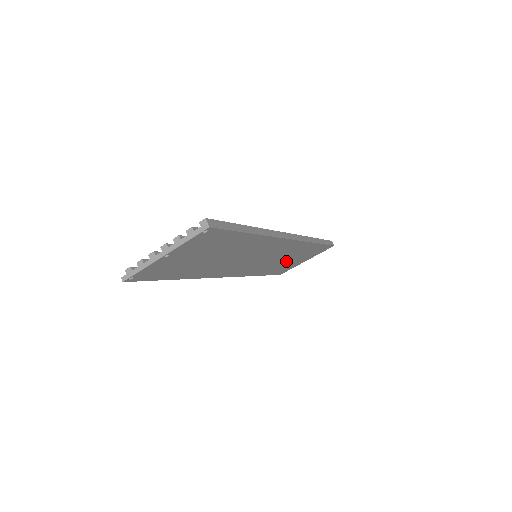
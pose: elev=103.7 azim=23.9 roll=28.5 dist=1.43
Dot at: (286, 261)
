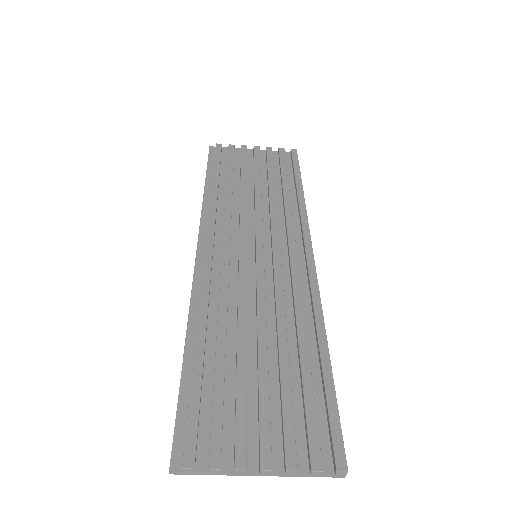
Dot at: (249, 189)
